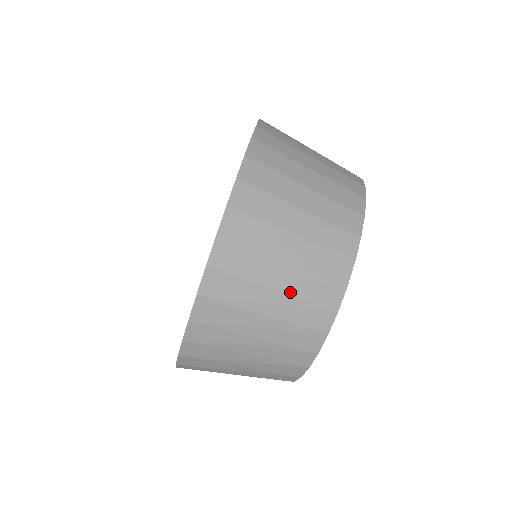
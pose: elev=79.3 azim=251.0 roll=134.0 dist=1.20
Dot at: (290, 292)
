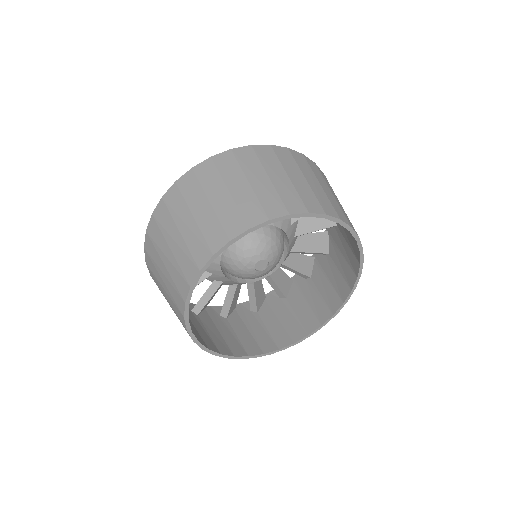
Dot at: (216, 209)
